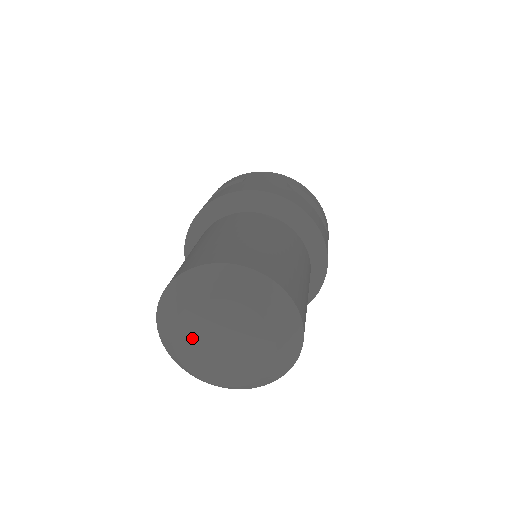
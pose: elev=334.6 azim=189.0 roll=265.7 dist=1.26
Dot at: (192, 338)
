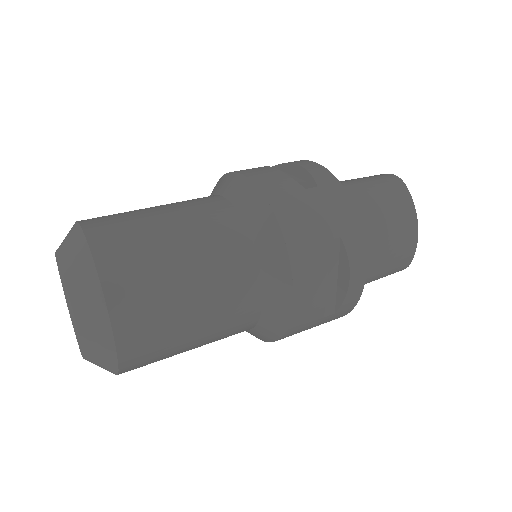
Dot at: occluded
